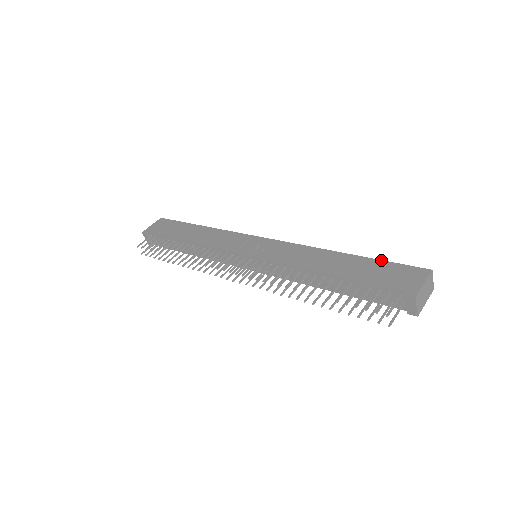
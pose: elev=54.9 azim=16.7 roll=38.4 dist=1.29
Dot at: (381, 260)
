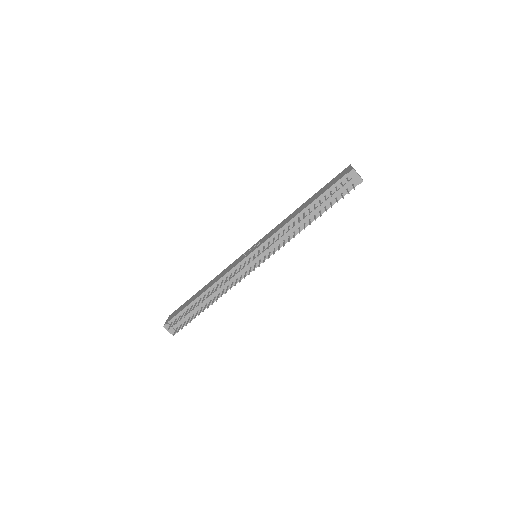
Dot at: (324, 186)
